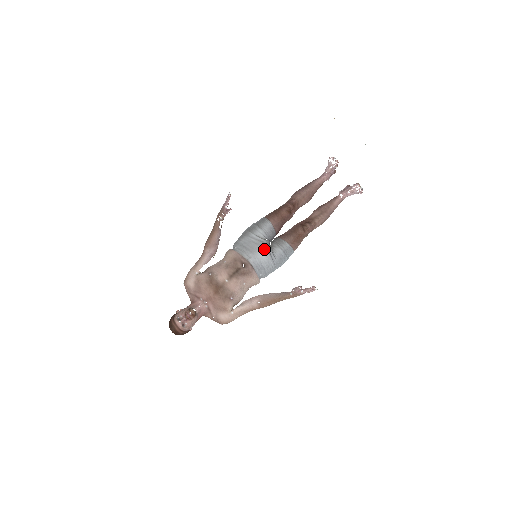
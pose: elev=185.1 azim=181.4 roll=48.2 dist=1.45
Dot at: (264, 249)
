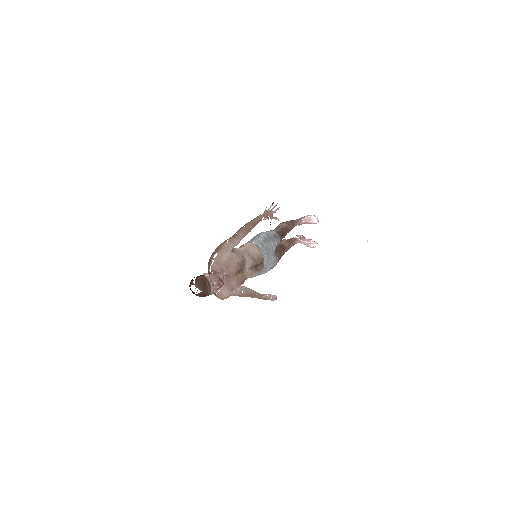
Dot at: (274, 259)
